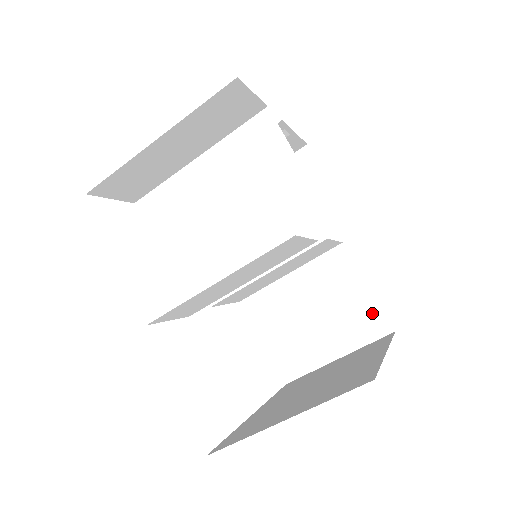
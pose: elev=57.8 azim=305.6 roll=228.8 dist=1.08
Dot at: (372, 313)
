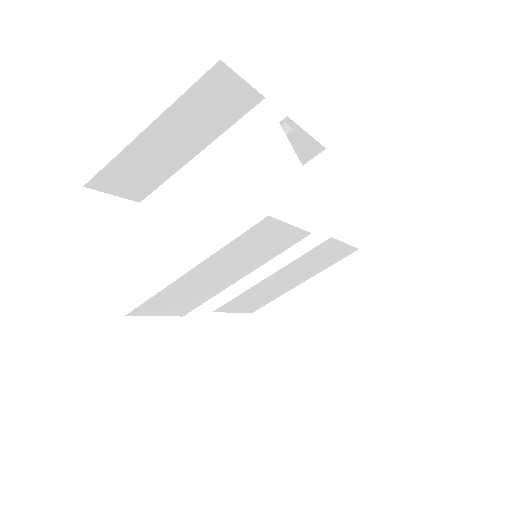
Dot at: (392, 328)
